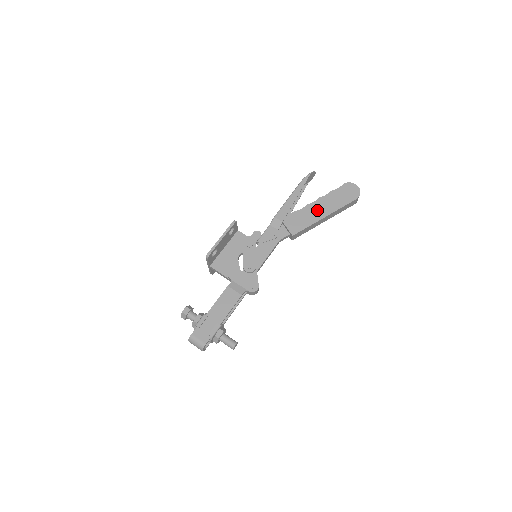
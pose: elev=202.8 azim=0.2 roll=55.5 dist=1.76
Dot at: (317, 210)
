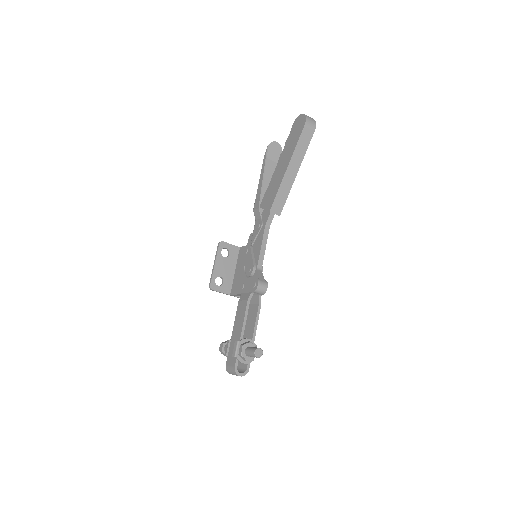
Dot at: (280, 170)
